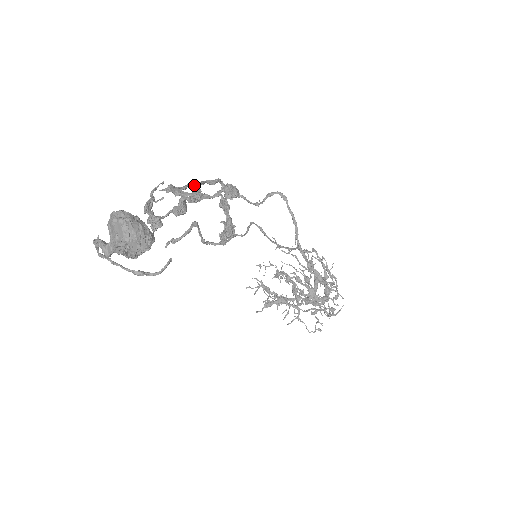
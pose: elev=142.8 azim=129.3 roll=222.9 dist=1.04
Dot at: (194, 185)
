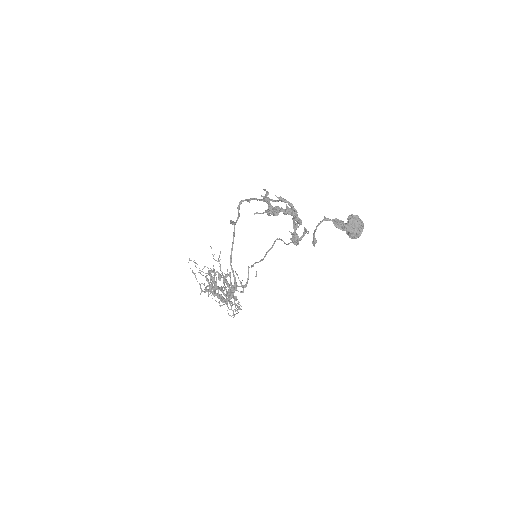
Dot at: occluded
